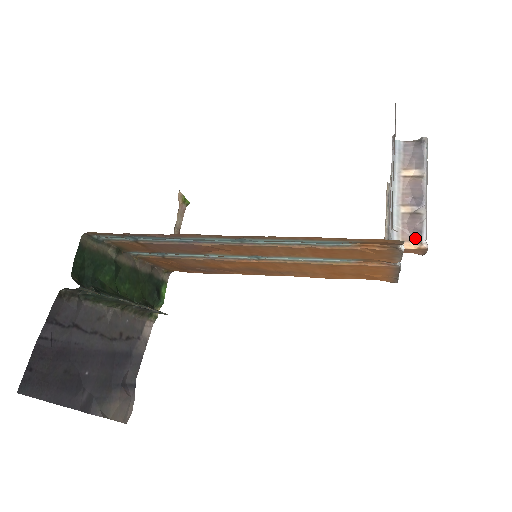
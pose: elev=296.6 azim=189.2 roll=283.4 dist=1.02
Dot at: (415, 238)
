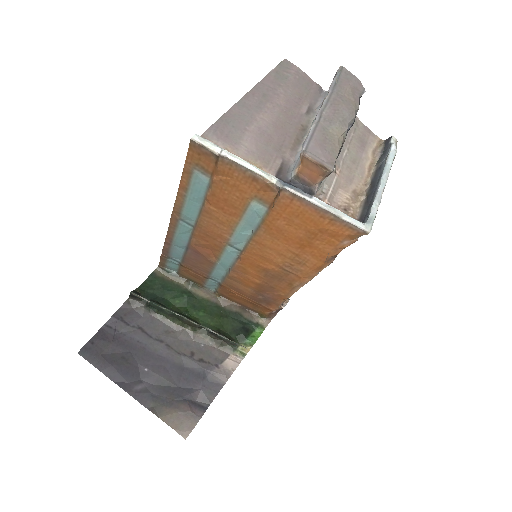
Dot at: occluded
